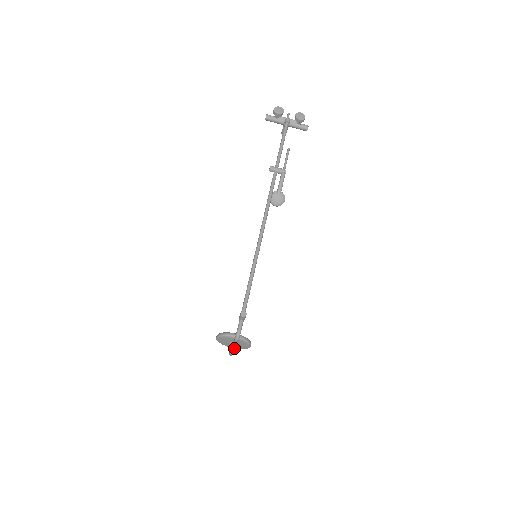
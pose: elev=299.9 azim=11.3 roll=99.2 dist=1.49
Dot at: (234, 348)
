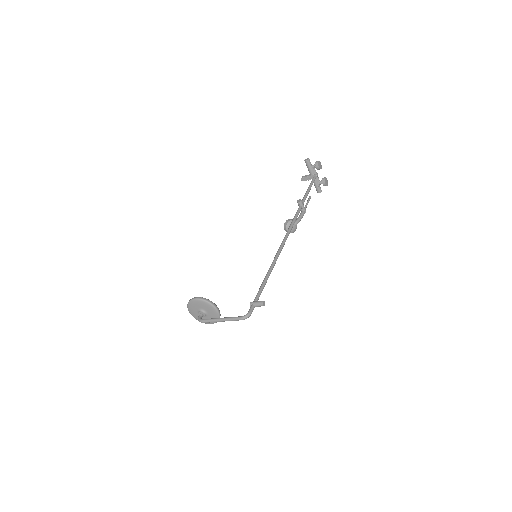
Dot at: (222, 321)
